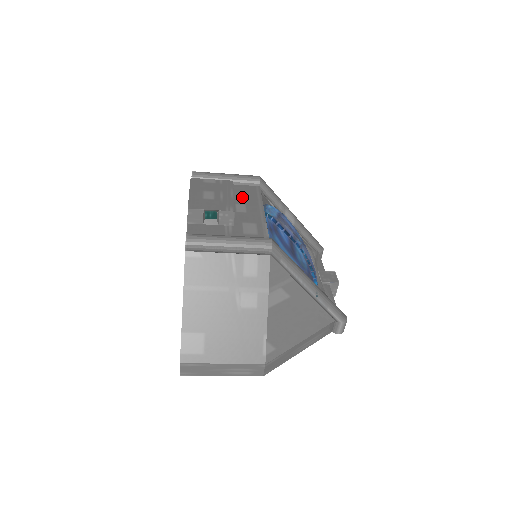
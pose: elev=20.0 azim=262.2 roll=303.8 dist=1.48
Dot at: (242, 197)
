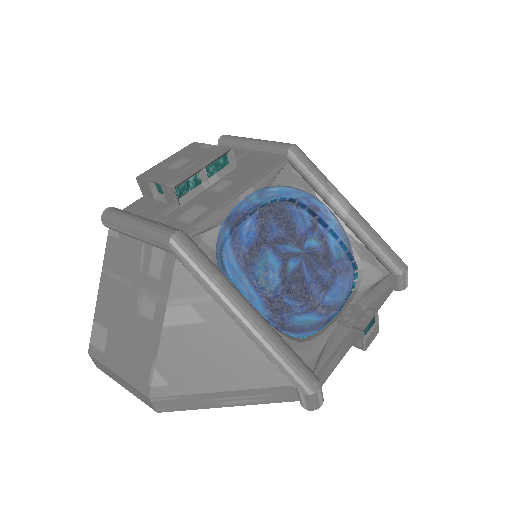
Dot at: (243, 171)
